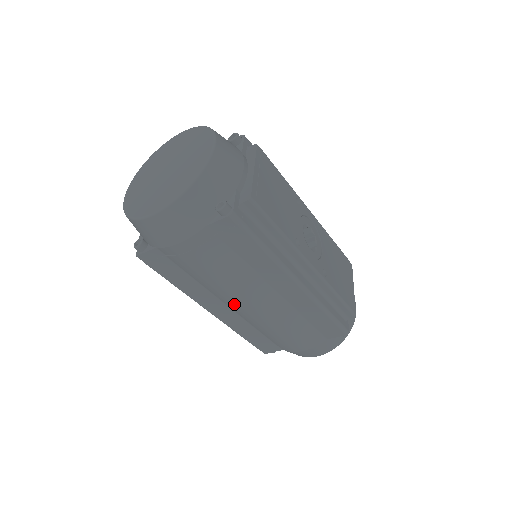
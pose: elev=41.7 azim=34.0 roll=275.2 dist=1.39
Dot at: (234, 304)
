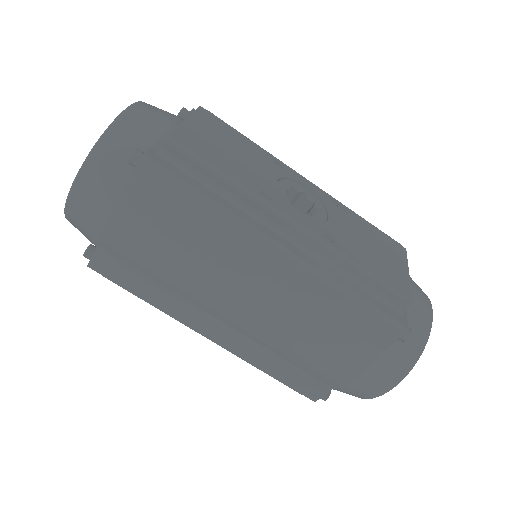
Dot at: (220, 311)
